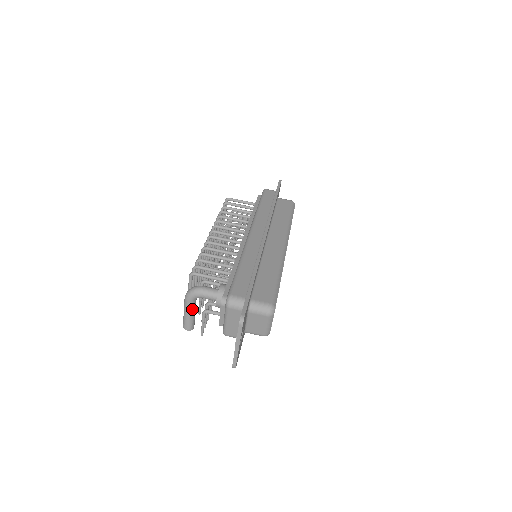
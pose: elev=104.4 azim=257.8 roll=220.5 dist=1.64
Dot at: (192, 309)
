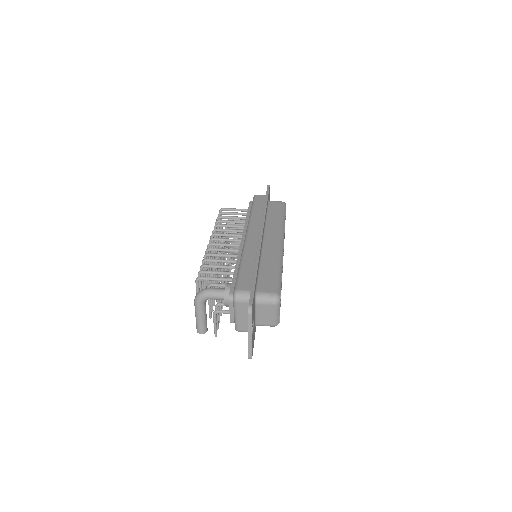
Dot at: (203, 312)
